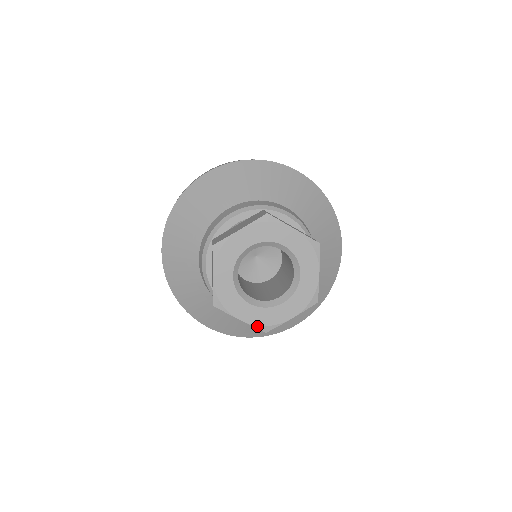
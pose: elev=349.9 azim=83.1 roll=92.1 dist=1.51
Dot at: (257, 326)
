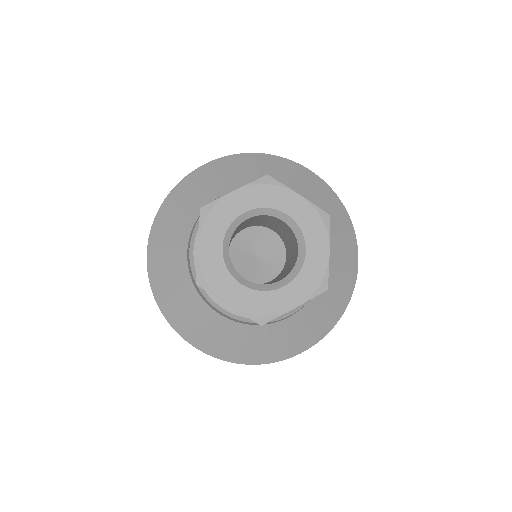
Dot at: (250, 315)
